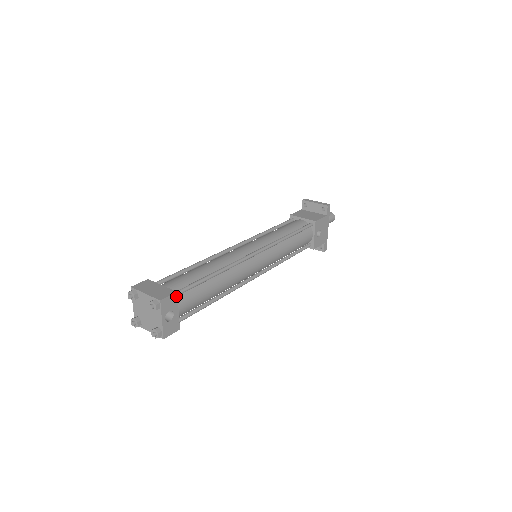
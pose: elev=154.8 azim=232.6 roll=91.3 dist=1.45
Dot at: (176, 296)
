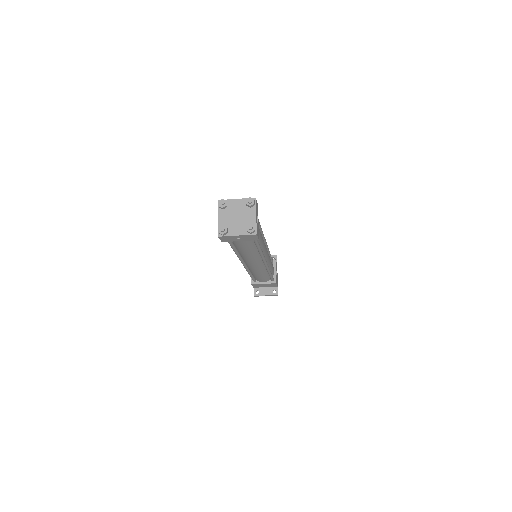
Dot at: occluded
